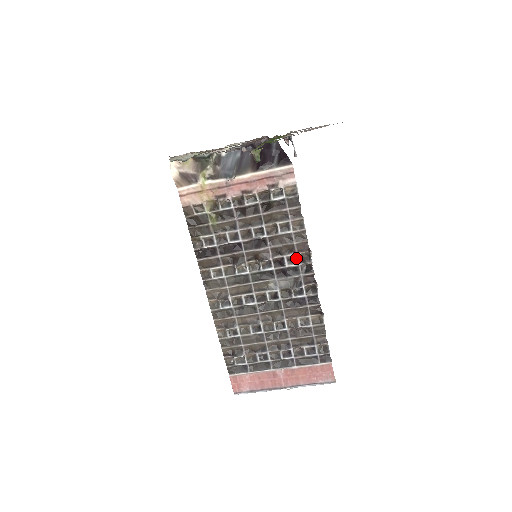
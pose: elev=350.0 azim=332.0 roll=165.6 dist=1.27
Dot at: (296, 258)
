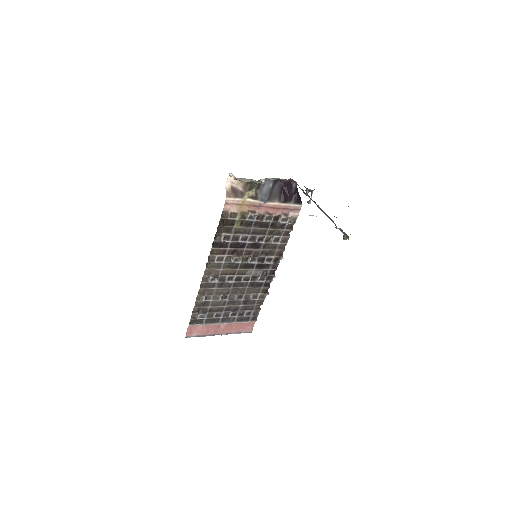
Dot at: (272, 259)
